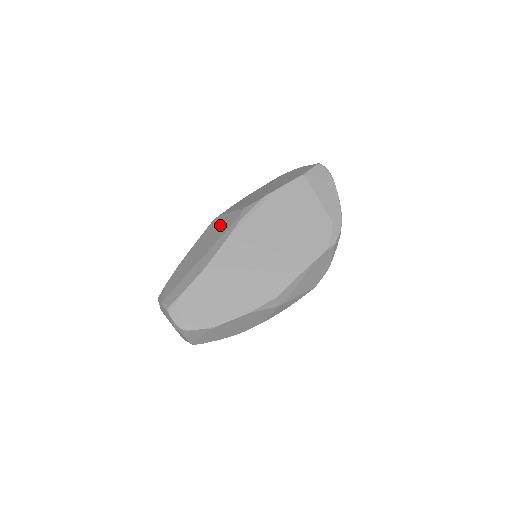
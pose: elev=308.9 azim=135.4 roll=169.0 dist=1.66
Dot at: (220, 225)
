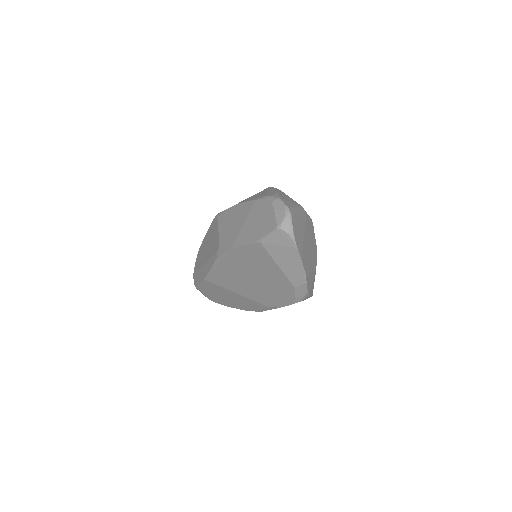
Dot at: (213, 238)
